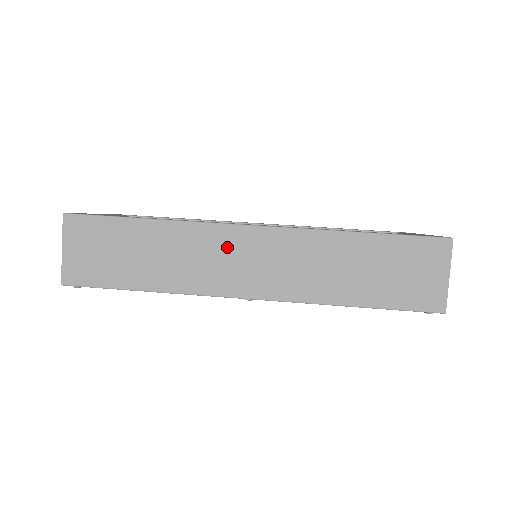
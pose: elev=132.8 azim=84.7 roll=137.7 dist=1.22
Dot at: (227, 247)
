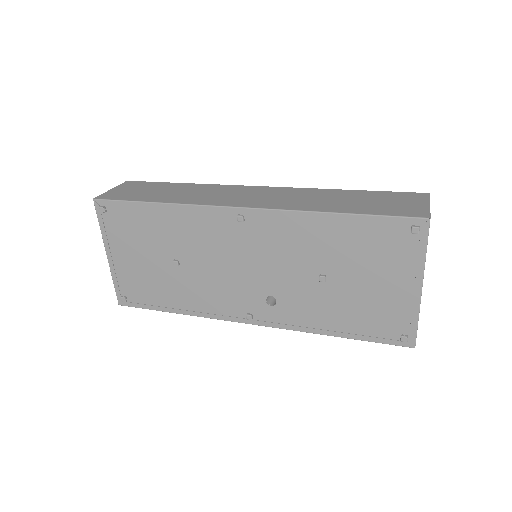
Dot at: (236, 191)
